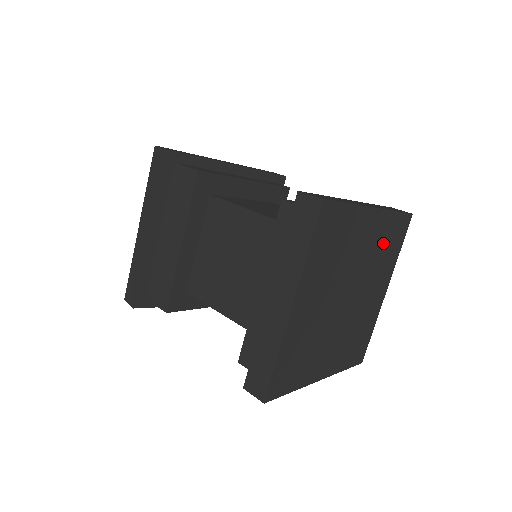
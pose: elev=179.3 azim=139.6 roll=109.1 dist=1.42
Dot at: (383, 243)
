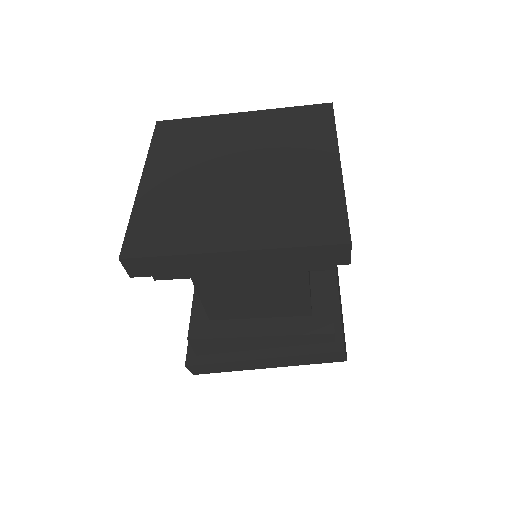
Dot at: (283, 129)
